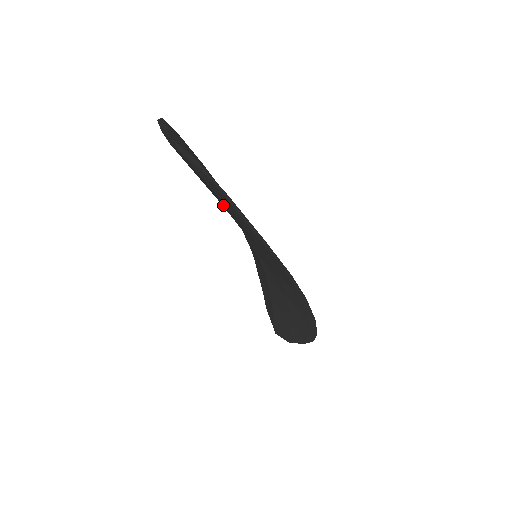
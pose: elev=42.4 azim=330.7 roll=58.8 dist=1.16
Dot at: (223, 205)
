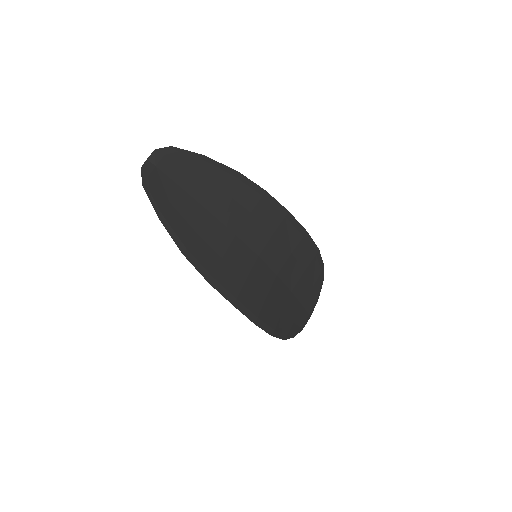
Dot at: (200, 214)
